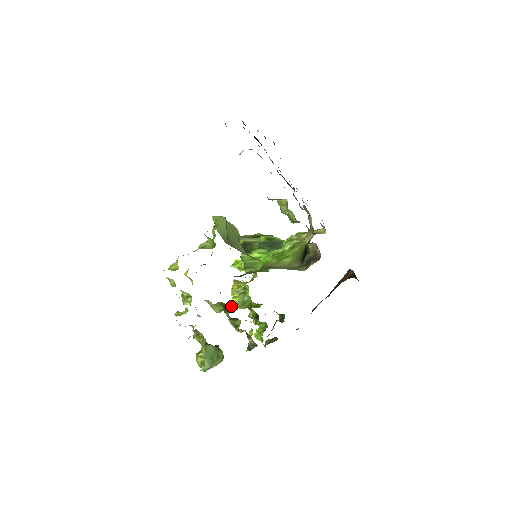
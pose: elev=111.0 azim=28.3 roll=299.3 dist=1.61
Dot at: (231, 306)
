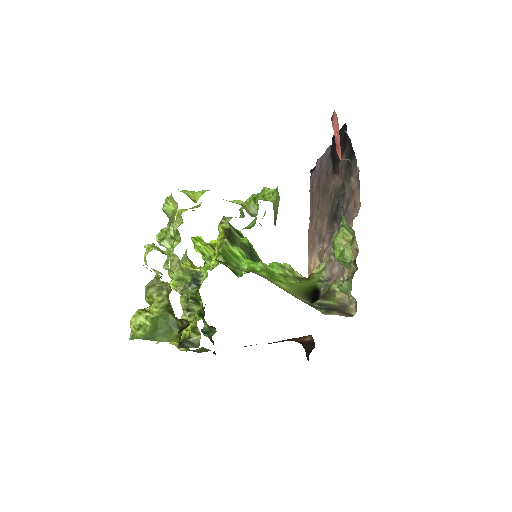
Dot at: occluded
